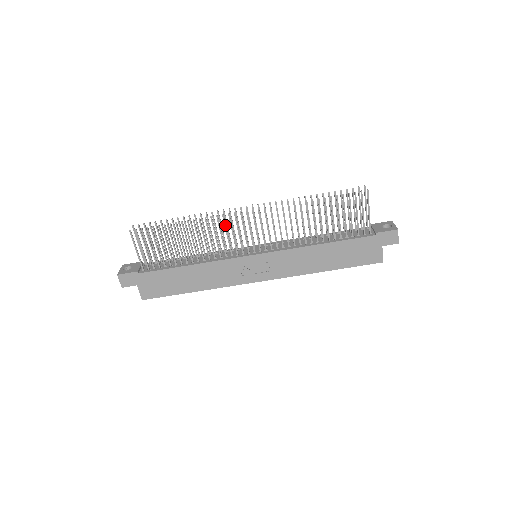
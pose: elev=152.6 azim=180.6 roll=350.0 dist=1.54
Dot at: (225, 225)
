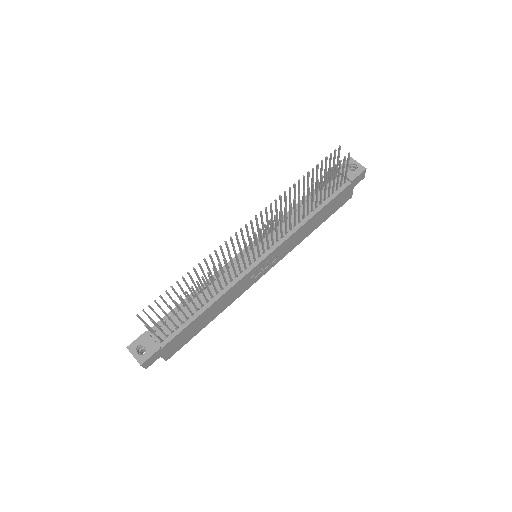
Dot at: (236, 256)
